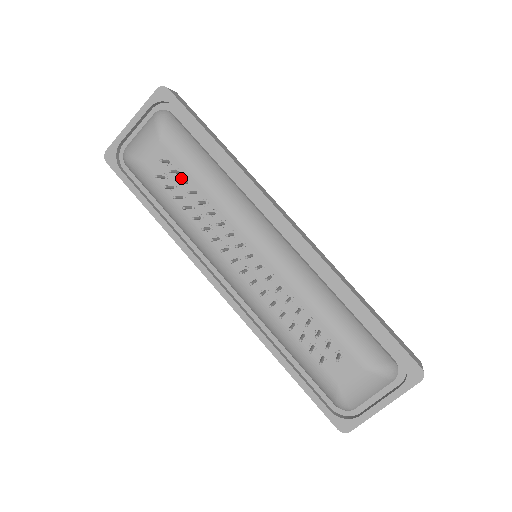
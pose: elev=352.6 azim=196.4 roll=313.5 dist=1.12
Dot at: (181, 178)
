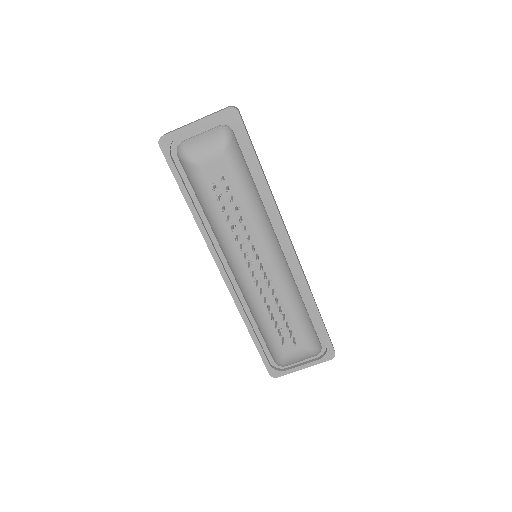
Dot at: (229, 192)
